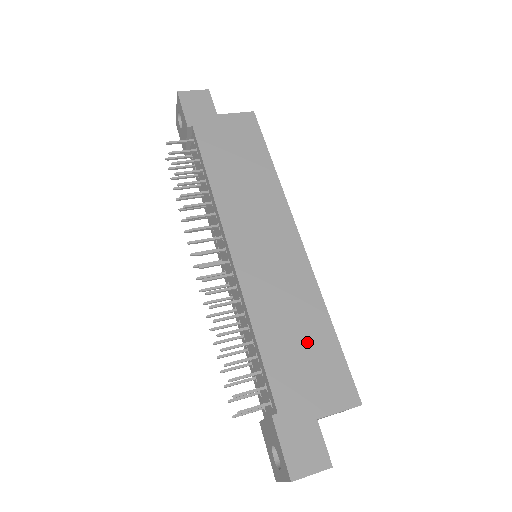
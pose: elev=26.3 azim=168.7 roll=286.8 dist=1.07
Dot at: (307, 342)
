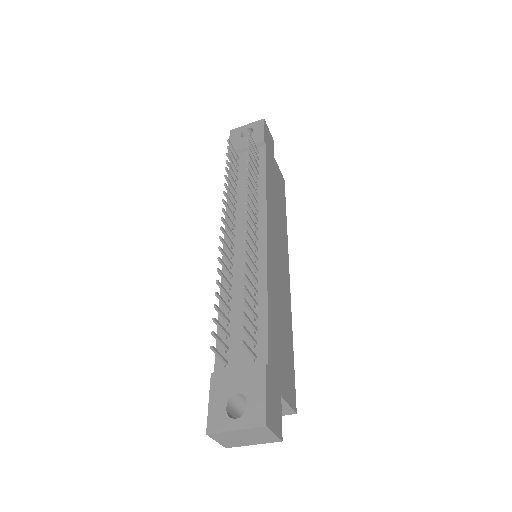
Dot at: (284, 338)
